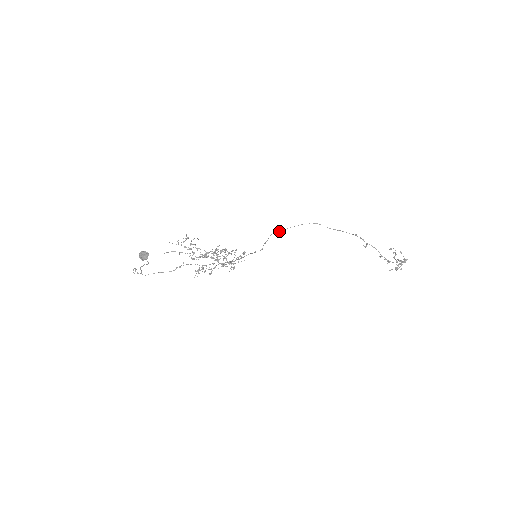
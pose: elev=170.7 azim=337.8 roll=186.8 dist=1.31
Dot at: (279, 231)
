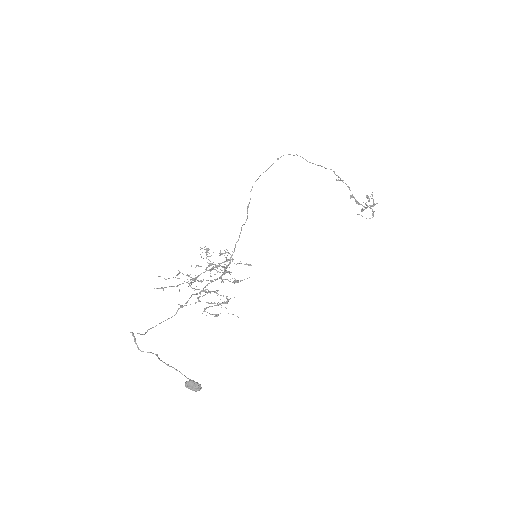
Dot at: (258, 178)
